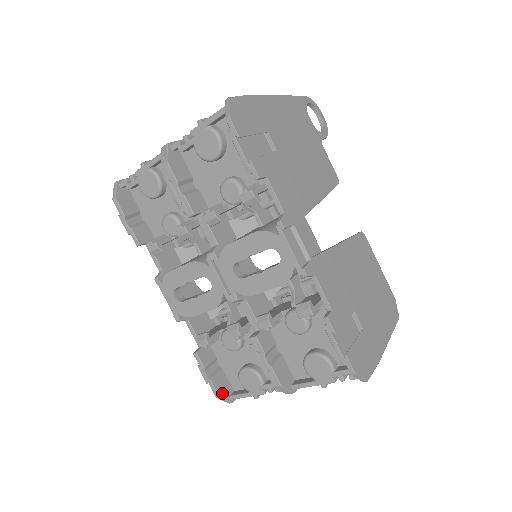
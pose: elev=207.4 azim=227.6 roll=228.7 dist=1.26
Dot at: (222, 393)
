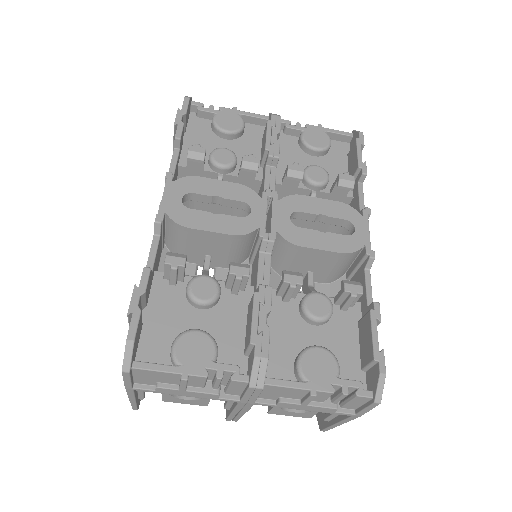
Dot at: (135, 343)
